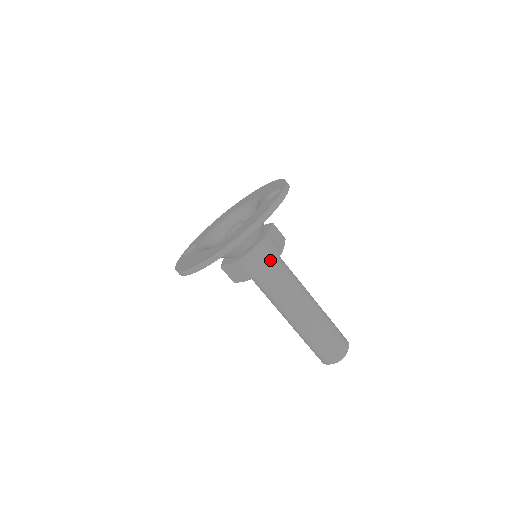
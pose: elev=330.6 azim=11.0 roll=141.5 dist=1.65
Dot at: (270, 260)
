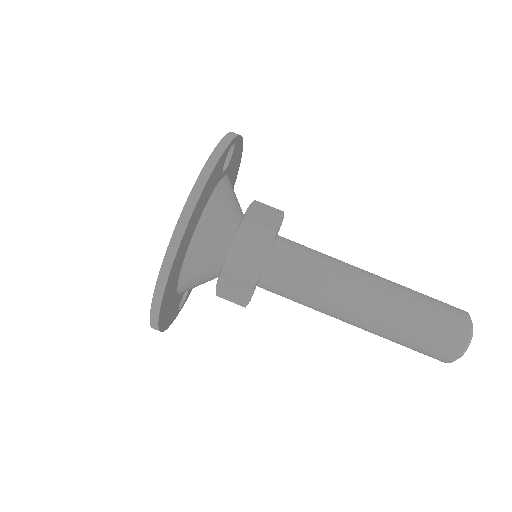
Dot at: (265, 247)
